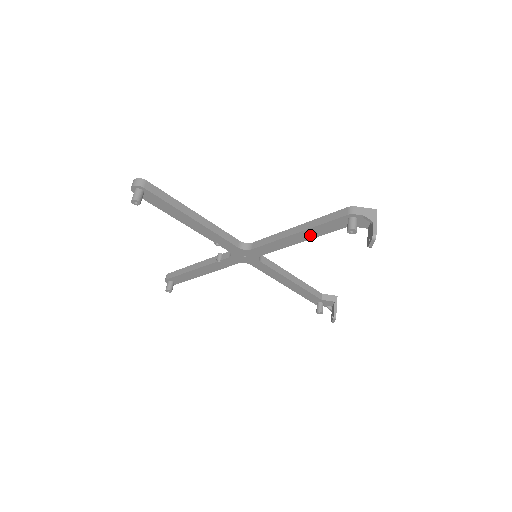
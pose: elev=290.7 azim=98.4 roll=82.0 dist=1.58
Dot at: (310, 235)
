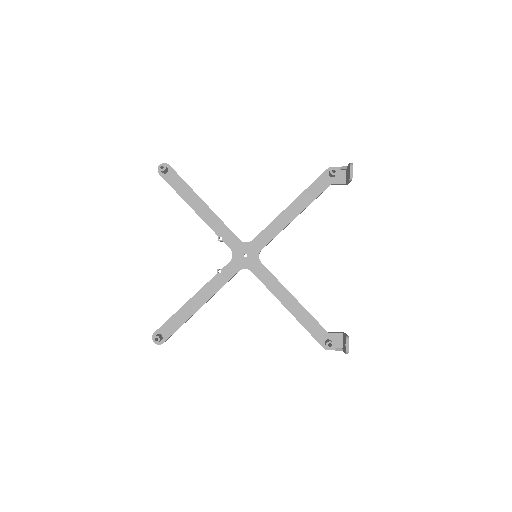
Dot at: (302, 204)
